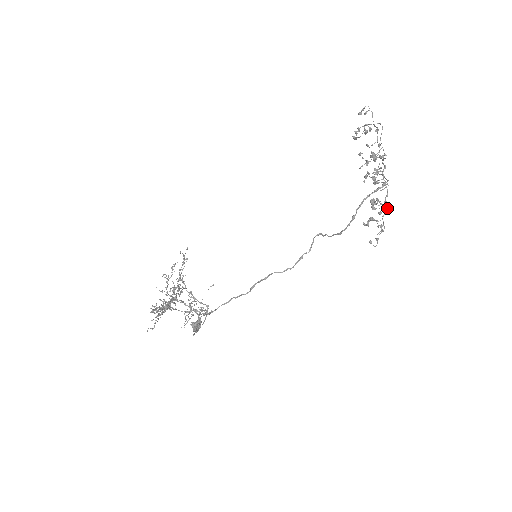
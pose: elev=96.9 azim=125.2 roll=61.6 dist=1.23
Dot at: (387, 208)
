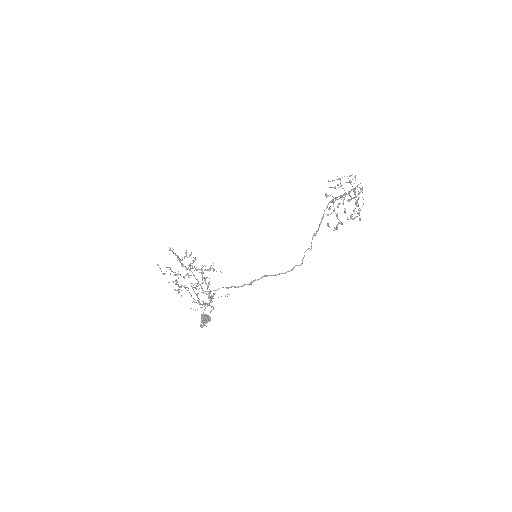
Dot at: occluded
